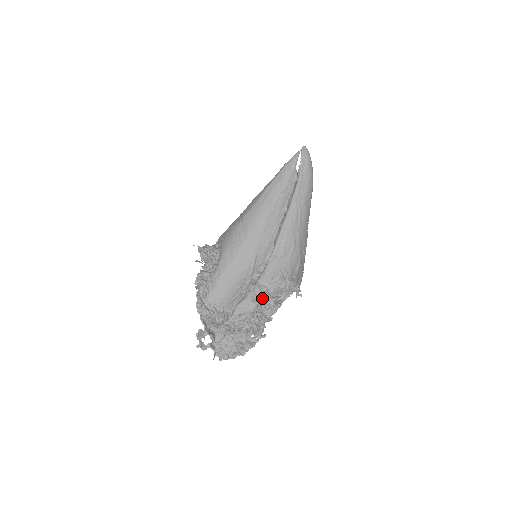
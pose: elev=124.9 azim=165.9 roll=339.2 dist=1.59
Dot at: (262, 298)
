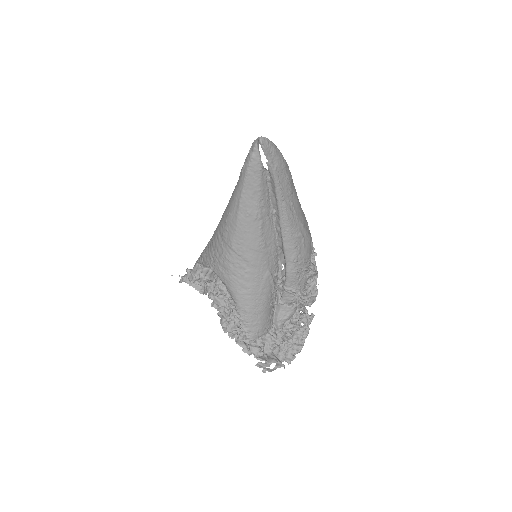
Dot at: (298, 299)
